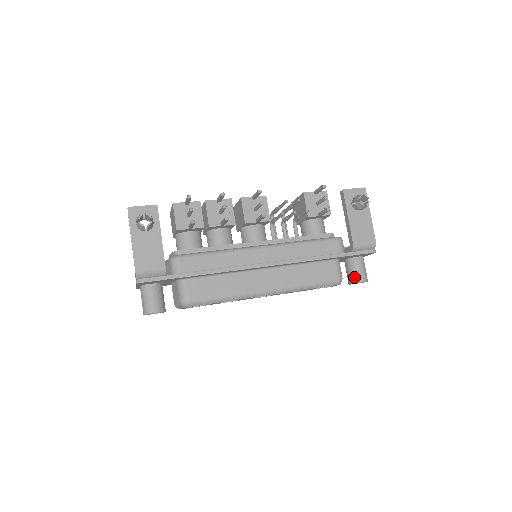
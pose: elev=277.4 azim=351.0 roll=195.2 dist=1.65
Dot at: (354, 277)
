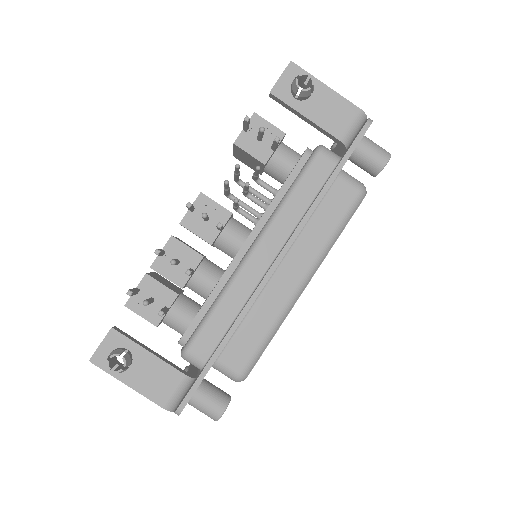
Dot at: (373, 167)
